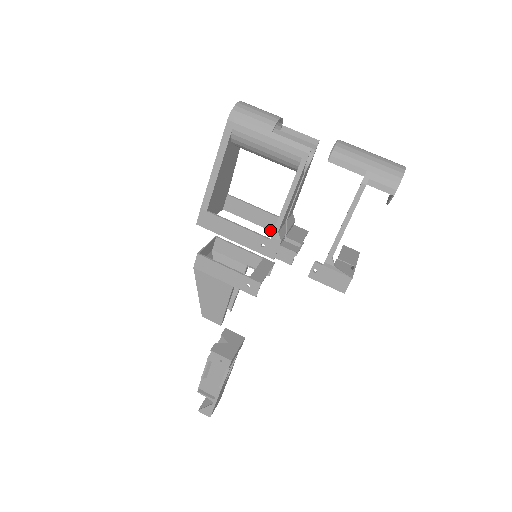
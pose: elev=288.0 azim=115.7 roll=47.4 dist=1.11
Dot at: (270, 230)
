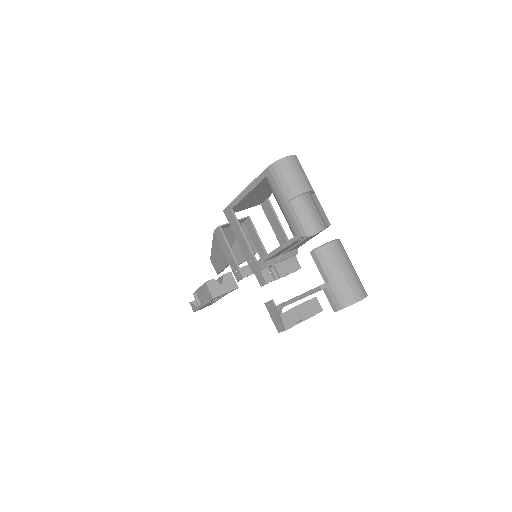
Dot at: (280, 244)
